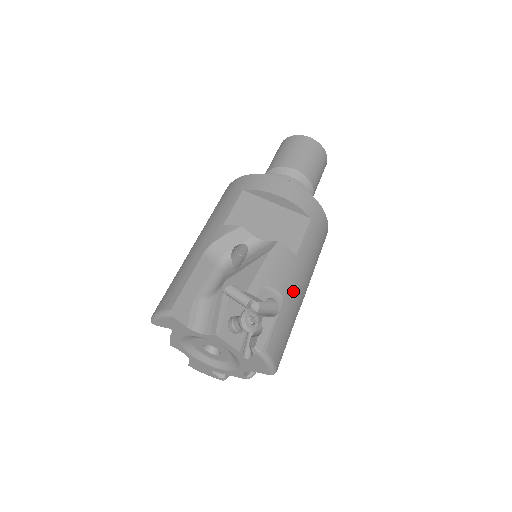
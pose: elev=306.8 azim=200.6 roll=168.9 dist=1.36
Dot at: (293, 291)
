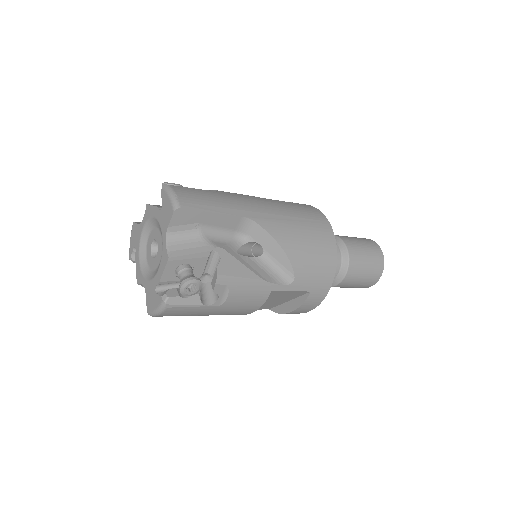
Dot at: (236, 197)
